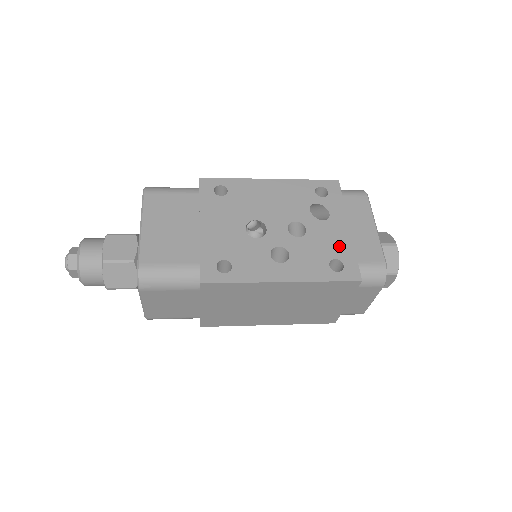
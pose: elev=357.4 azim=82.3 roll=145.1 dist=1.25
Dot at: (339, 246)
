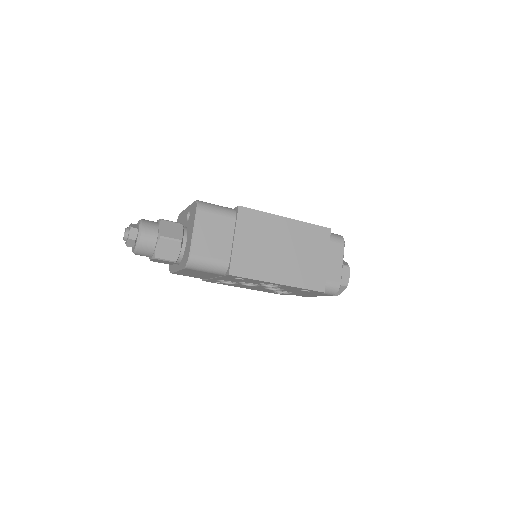
Dot at: occluded
